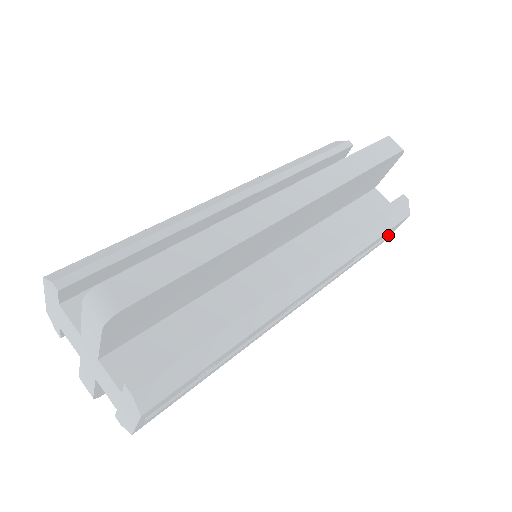
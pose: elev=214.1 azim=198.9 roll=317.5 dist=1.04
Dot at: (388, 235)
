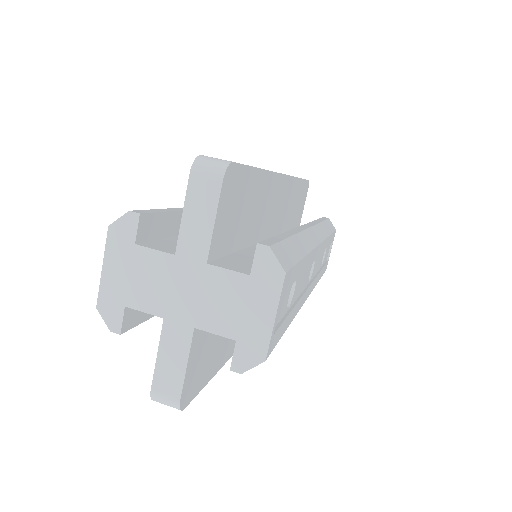
Dot at: (328, 256)
